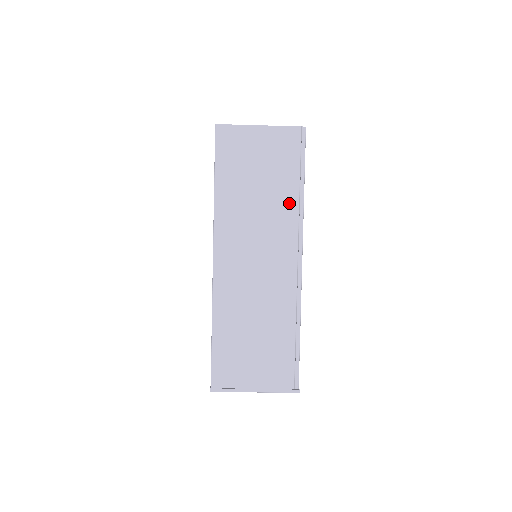
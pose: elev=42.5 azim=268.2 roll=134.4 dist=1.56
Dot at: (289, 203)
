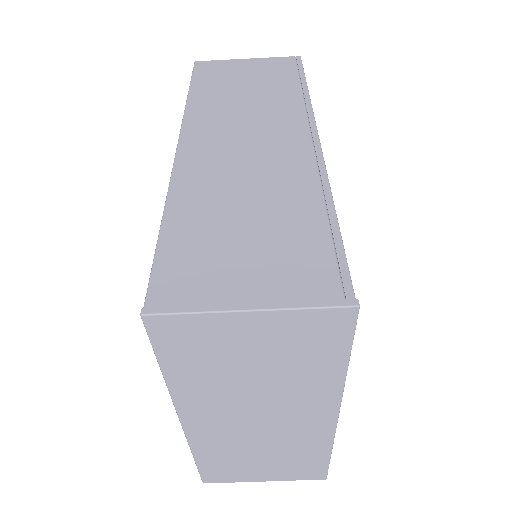
Dot at: (289, 97)
